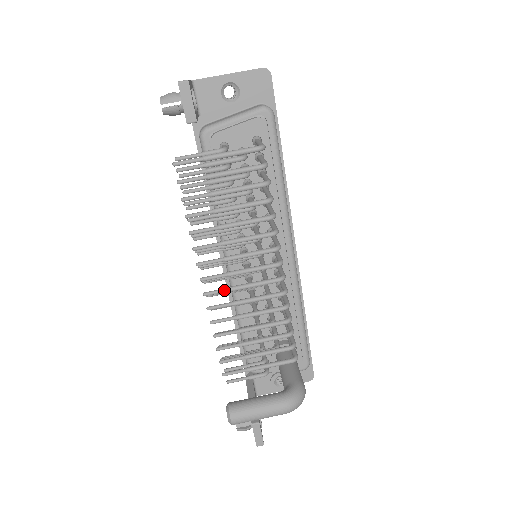
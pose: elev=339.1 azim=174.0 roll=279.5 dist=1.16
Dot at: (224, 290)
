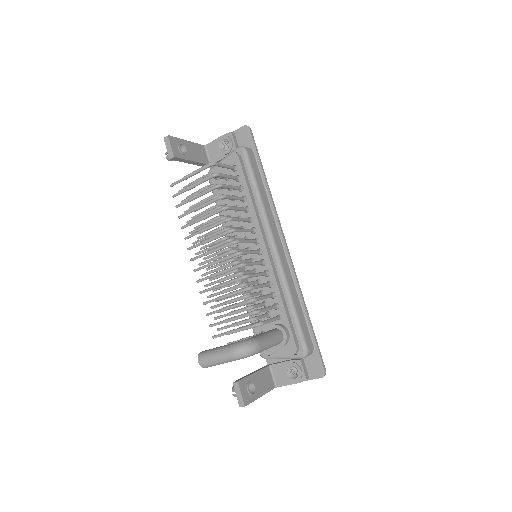
Dot at: (204, 266)
